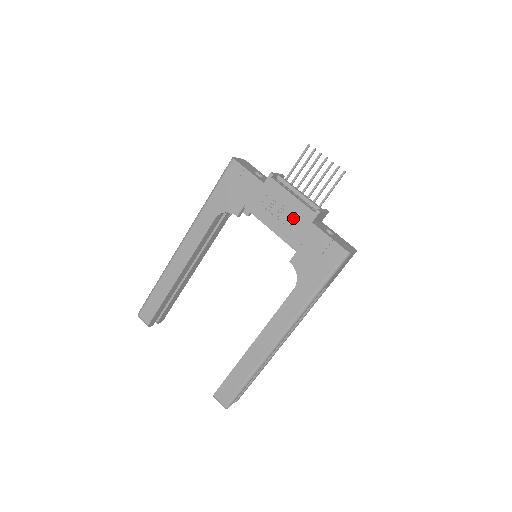
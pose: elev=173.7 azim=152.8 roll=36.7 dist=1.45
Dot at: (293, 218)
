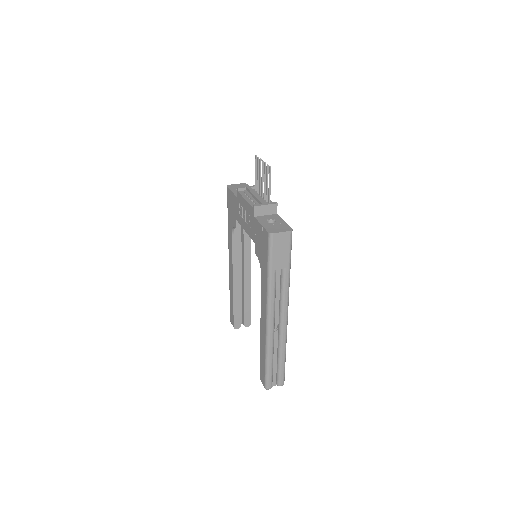
Dot at: (249, 218)
